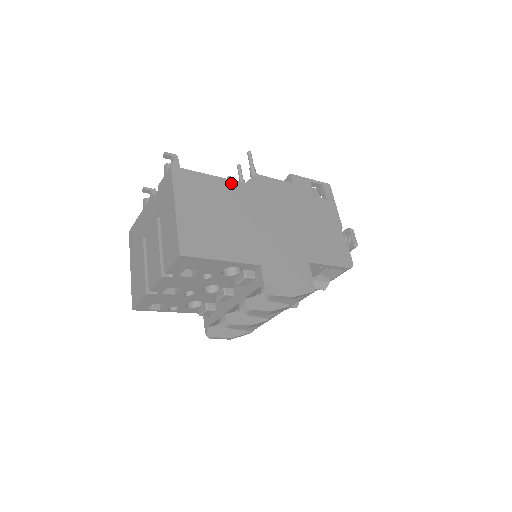
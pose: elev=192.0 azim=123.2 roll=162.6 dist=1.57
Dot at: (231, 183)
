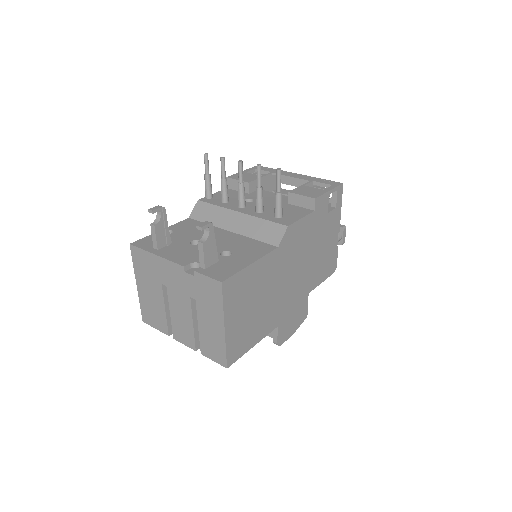
Dot at: (267, 258)
